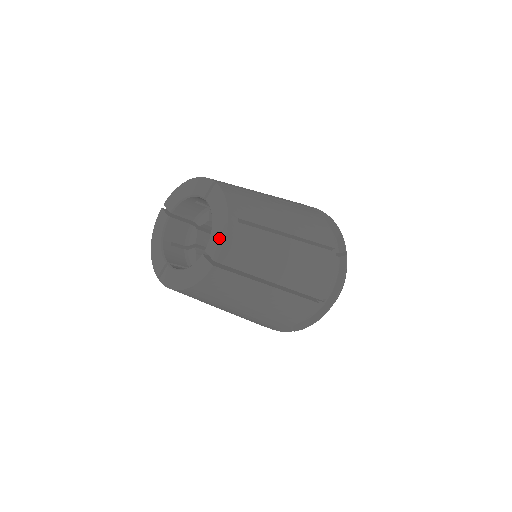
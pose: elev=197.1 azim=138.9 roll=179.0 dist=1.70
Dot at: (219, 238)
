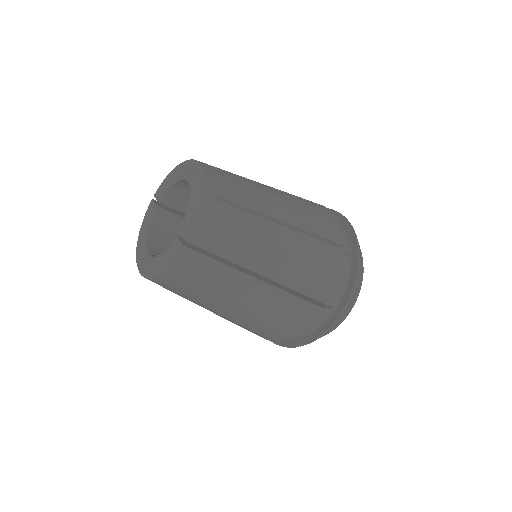
Dot at: (192, 215)
